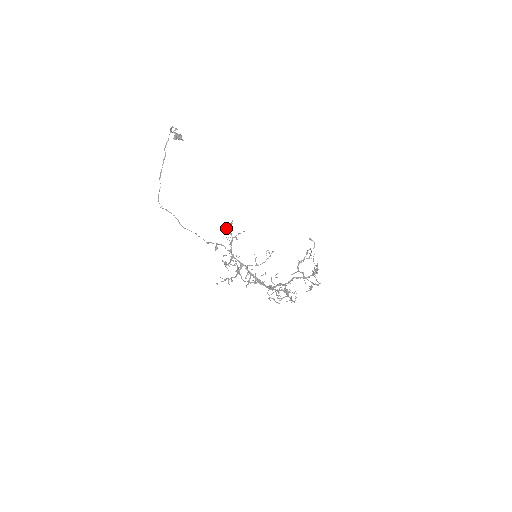
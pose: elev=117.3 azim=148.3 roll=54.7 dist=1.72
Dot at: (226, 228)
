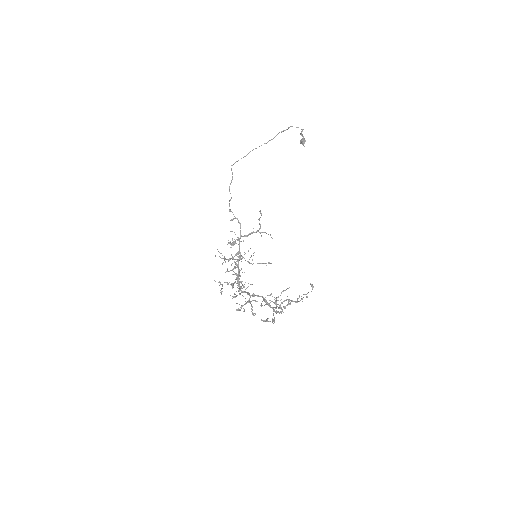
Dot at: occluded
